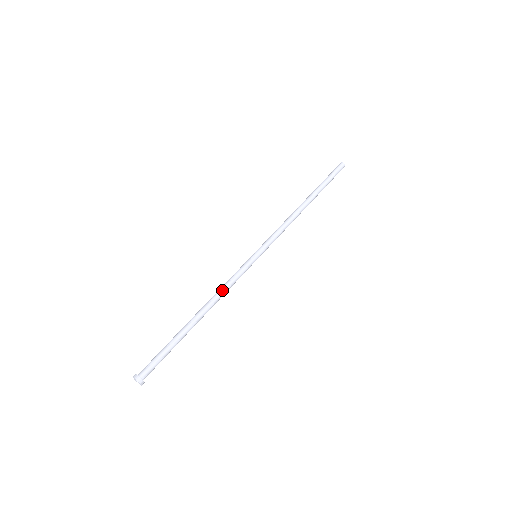
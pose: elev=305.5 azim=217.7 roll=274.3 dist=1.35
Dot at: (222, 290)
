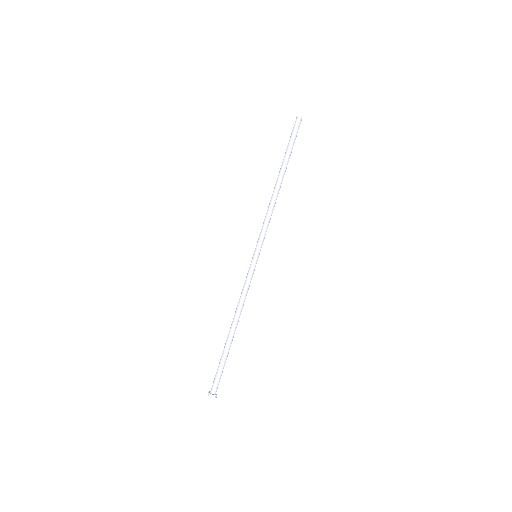
Dot at: occluded
